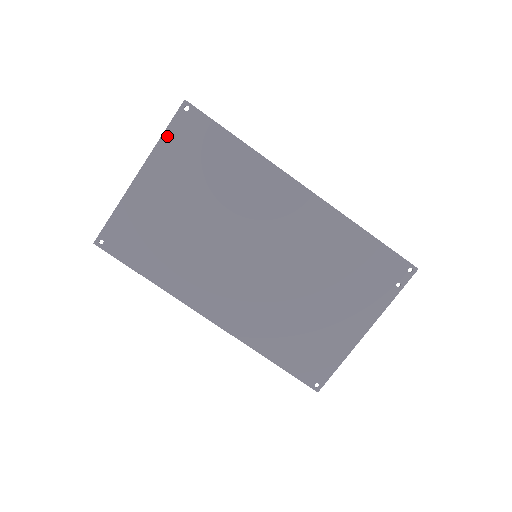
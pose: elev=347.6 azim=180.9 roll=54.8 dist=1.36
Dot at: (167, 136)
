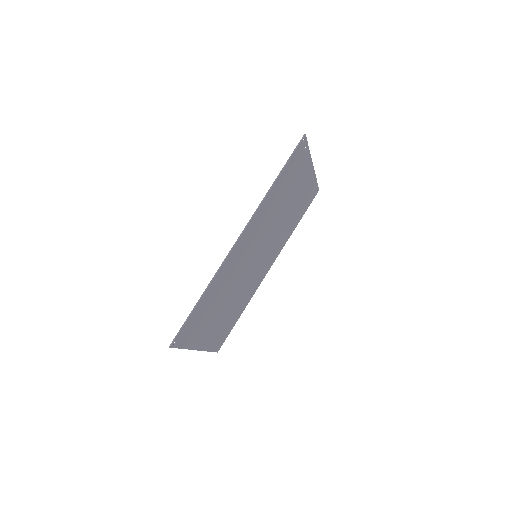
Dot at: (185, 346)
